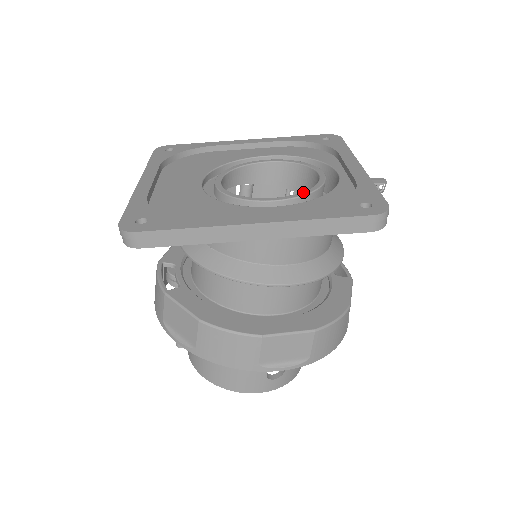
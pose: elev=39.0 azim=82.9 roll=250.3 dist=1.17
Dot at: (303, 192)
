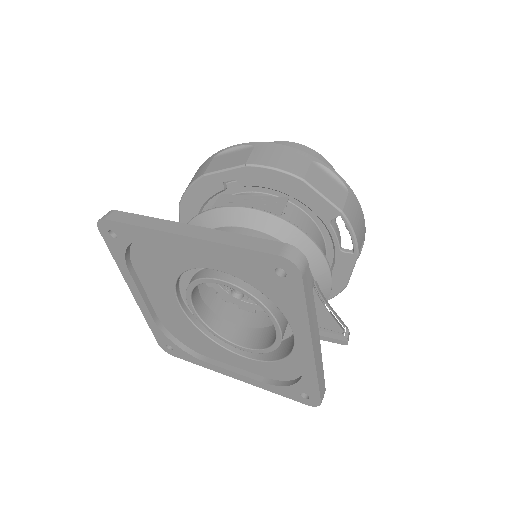
Dot at: (263, 351)
